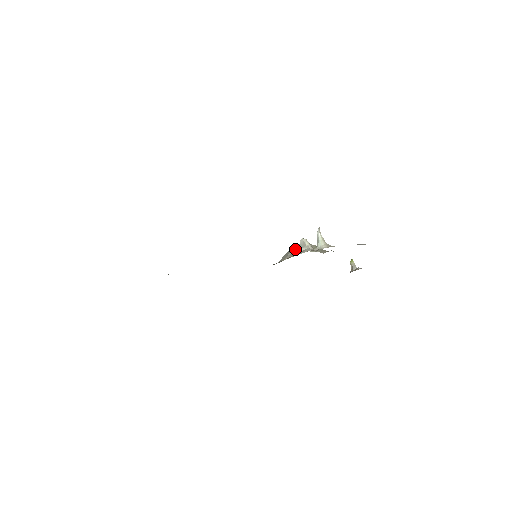
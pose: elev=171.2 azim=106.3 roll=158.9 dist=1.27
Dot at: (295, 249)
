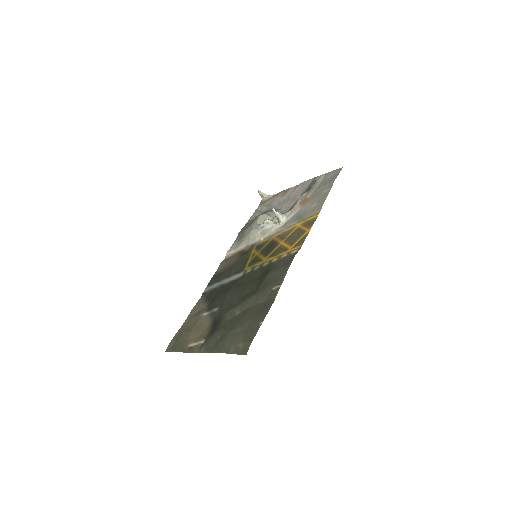
Dot at: (262, 229)
